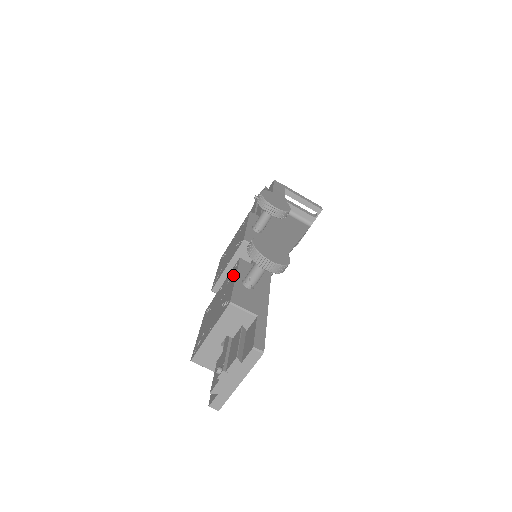
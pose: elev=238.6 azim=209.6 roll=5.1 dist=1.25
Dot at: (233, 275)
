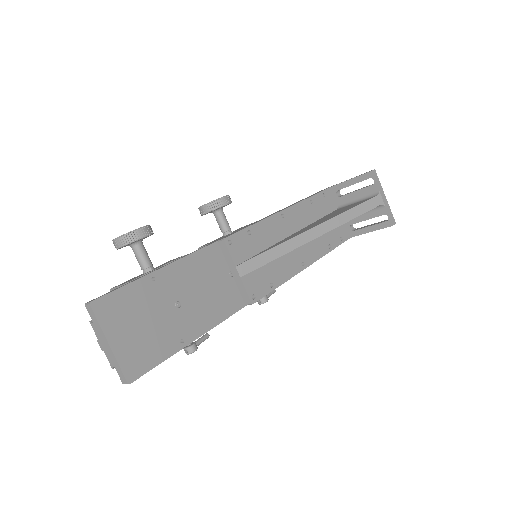
Dot at: occluded
